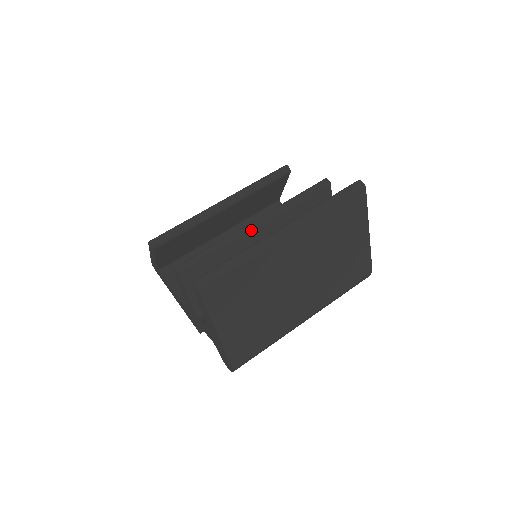
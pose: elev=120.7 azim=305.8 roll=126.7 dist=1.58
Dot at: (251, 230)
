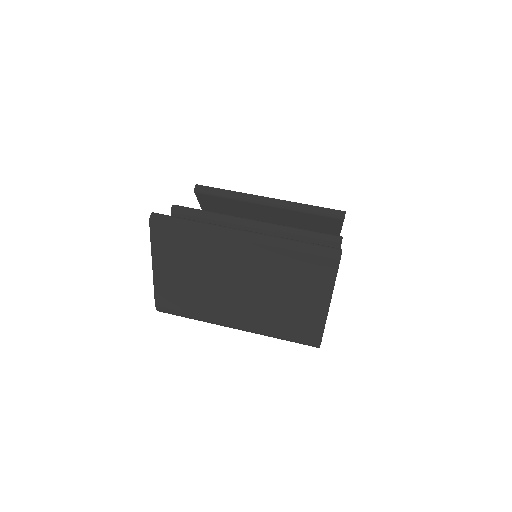
Dot at: (245, 224)
